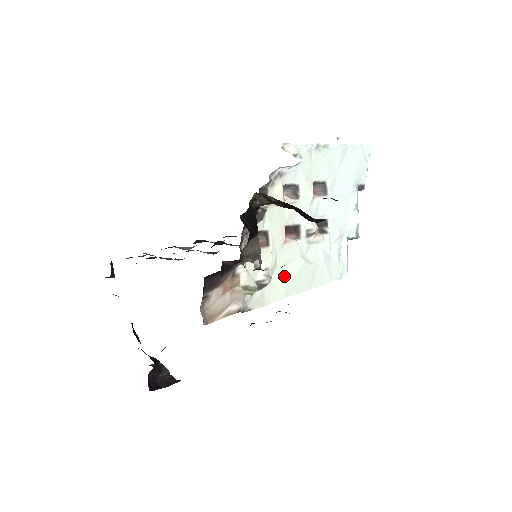
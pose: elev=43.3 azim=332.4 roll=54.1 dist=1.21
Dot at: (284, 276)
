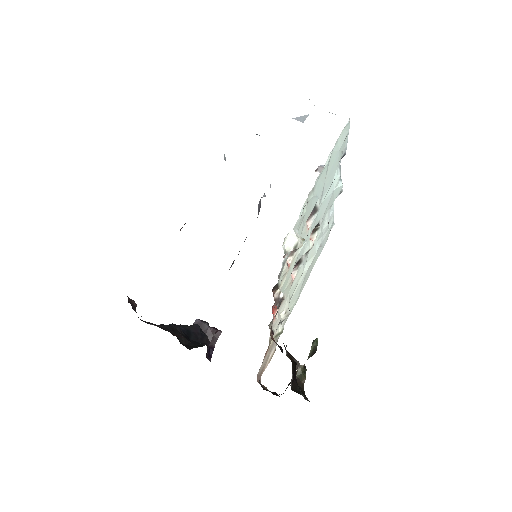
Dot at: (295, 294)
